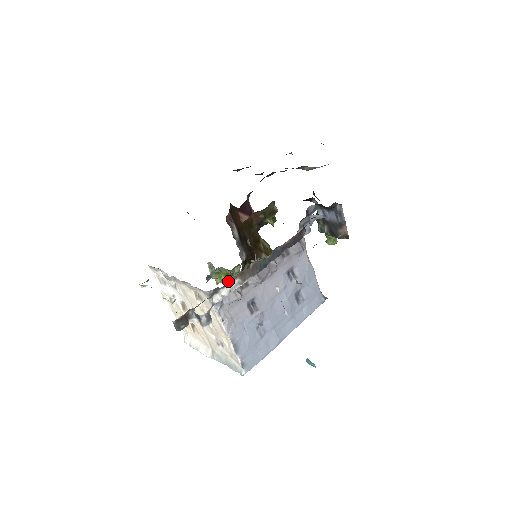
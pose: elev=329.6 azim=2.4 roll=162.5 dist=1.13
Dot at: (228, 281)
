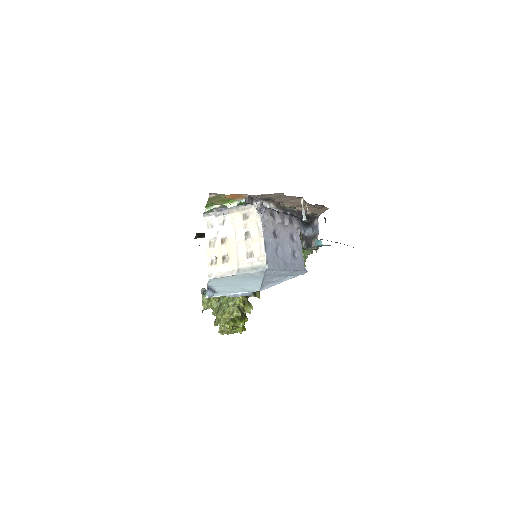
Dot at: (214, 306)
